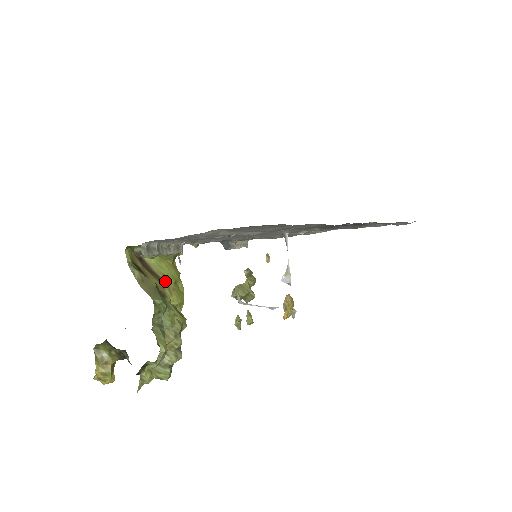
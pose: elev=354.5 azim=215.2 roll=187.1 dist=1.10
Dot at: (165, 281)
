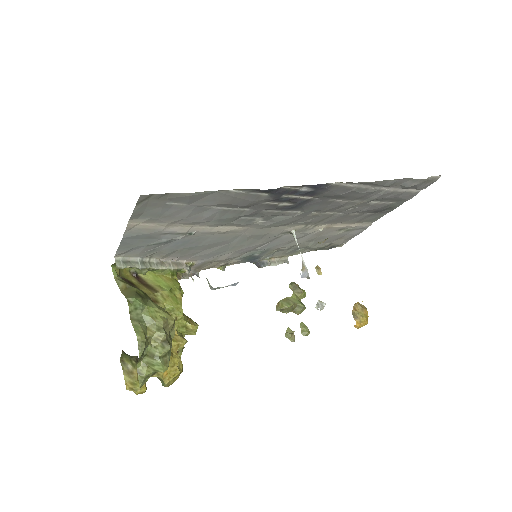
Dot at: (158, 290)
